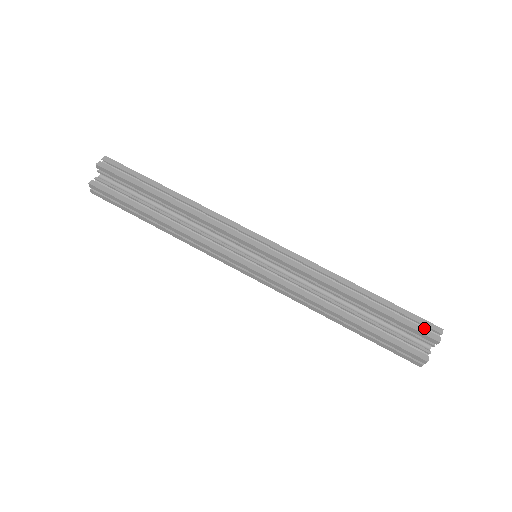
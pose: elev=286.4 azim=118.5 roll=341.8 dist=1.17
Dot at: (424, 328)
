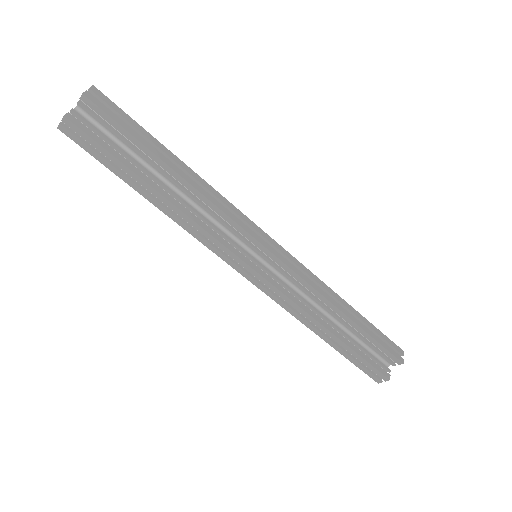
Dot at: (393, 349)
